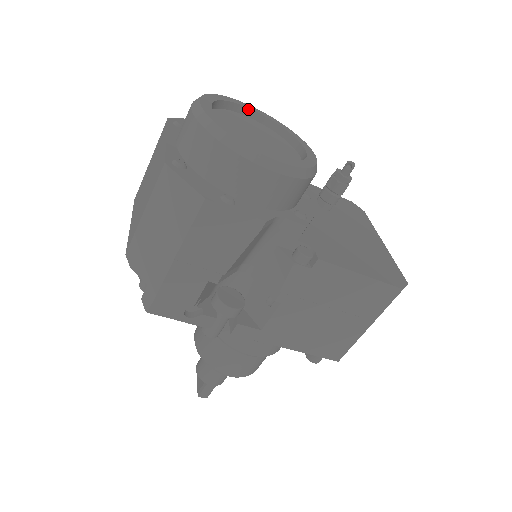
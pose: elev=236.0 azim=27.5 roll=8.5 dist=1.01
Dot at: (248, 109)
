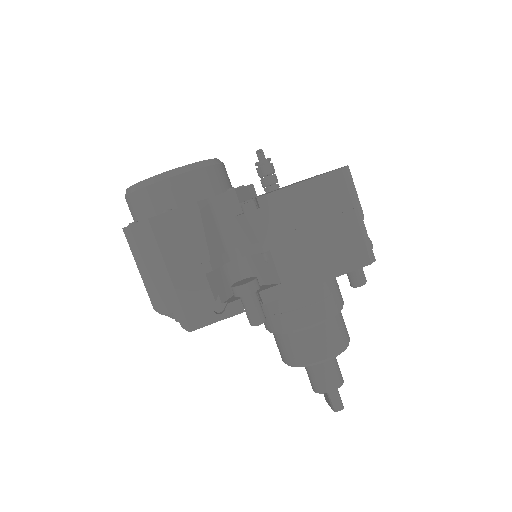
Dot at: occluded
